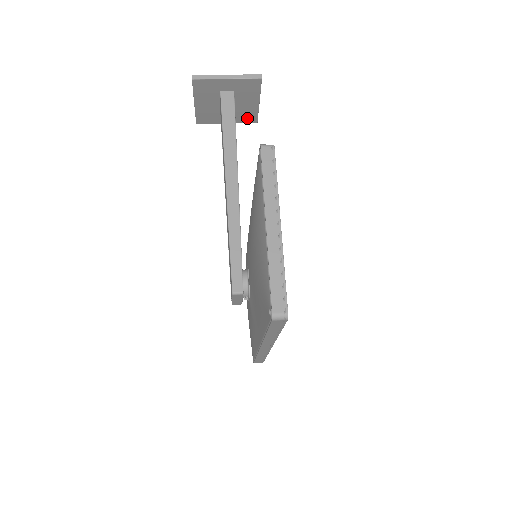
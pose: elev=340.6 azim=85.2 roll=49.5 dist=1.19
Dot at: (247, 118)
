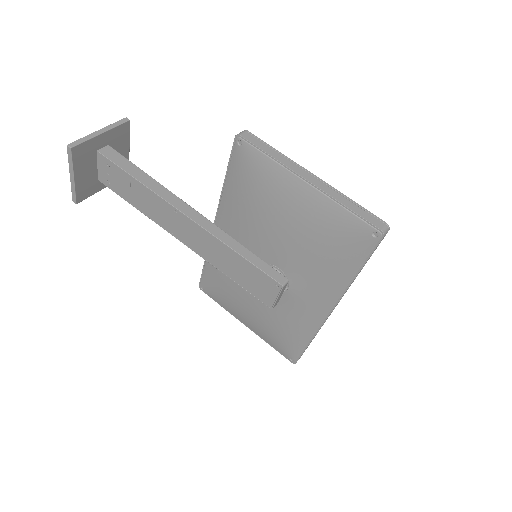
Dot at: occluded
